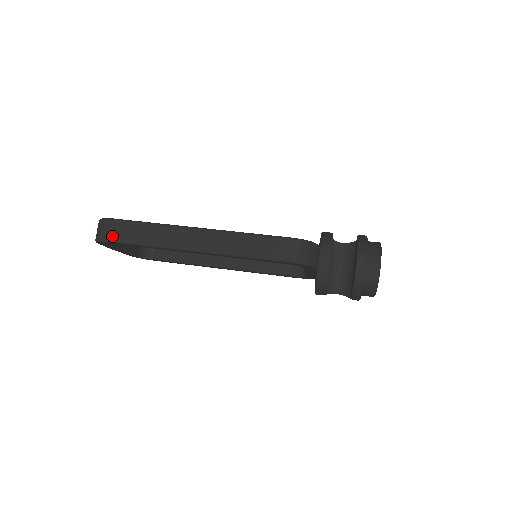
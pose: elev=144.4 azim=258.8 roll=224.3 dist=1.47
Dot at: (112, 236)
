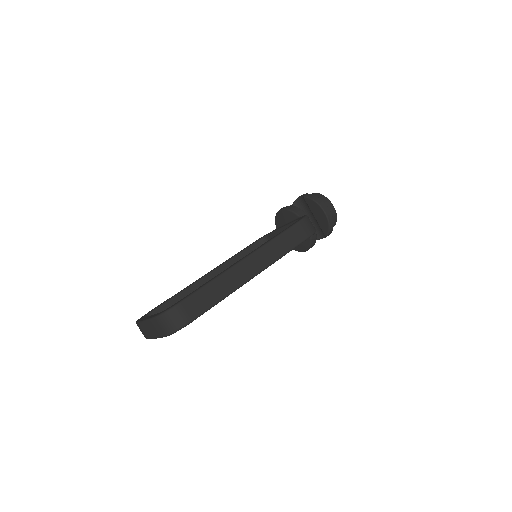
Dot at: (191, 316)
